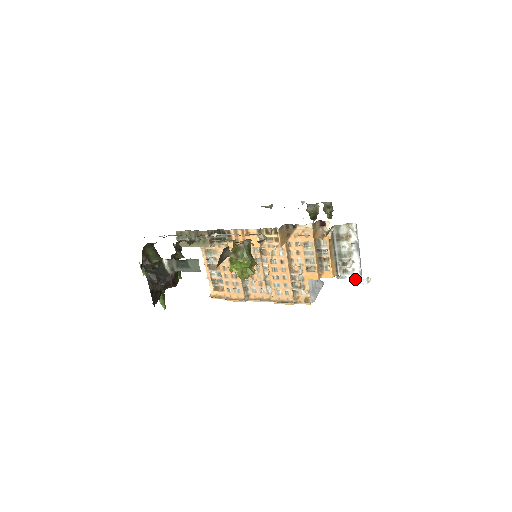
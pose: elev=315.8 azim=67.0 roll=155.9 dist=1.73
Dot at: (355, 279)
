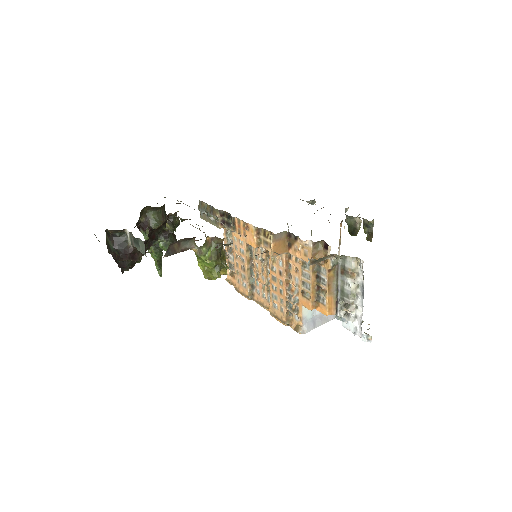
Dot at: (356, 329)
